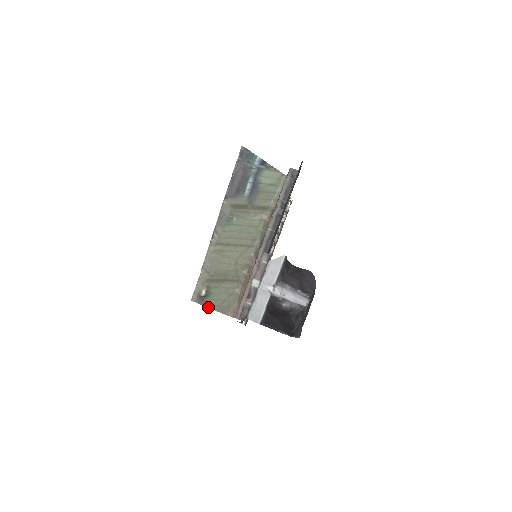
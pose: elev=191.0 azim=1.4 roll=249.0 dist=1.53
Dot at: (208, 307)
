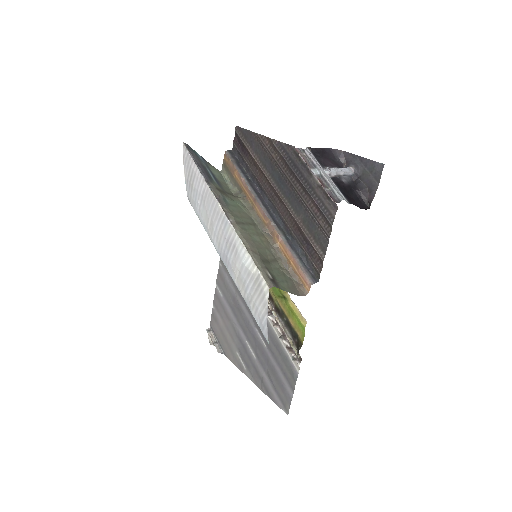
Dot at: occluded
